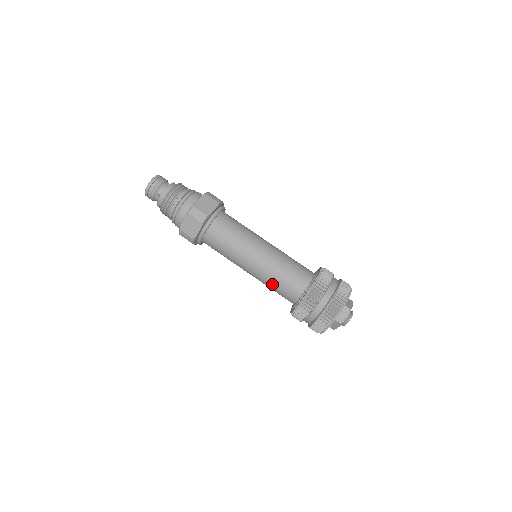
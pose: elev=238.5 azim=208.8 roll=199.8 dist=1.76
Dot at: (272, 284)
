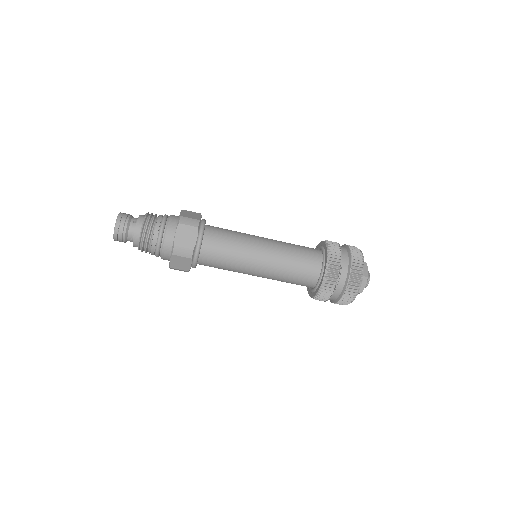
Dot at: (283, 281)
